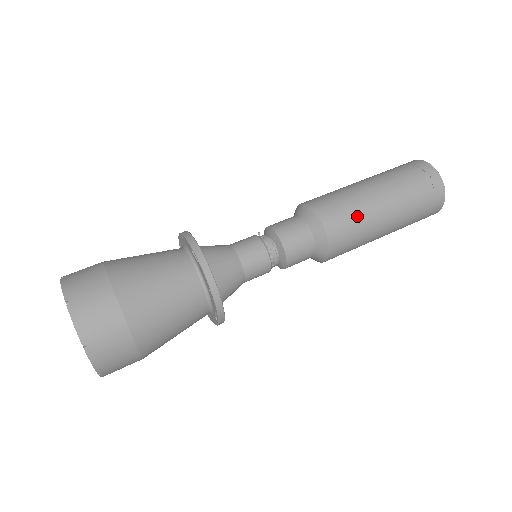
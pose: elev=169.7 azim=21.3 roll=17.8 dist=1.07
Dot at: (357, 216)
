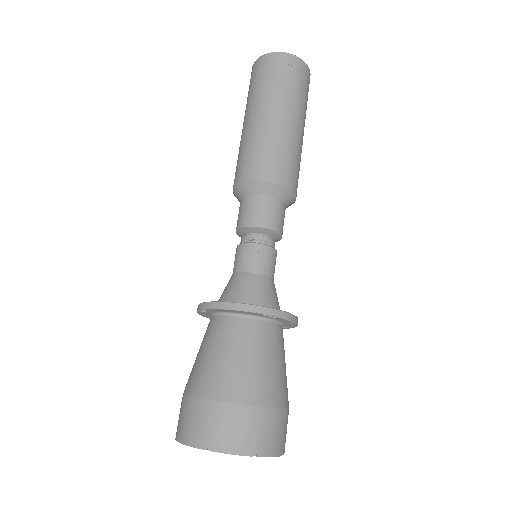
Dot at: (297, 157)
